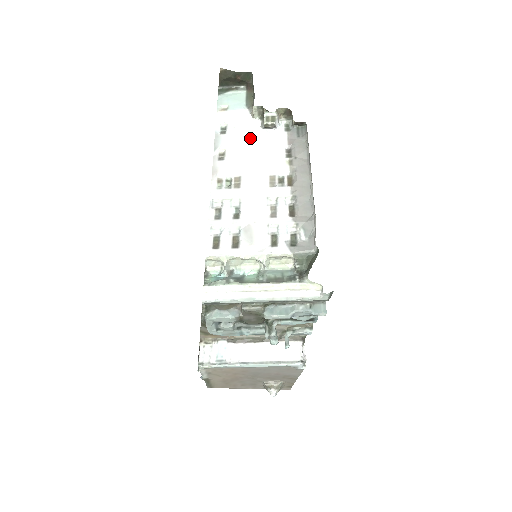
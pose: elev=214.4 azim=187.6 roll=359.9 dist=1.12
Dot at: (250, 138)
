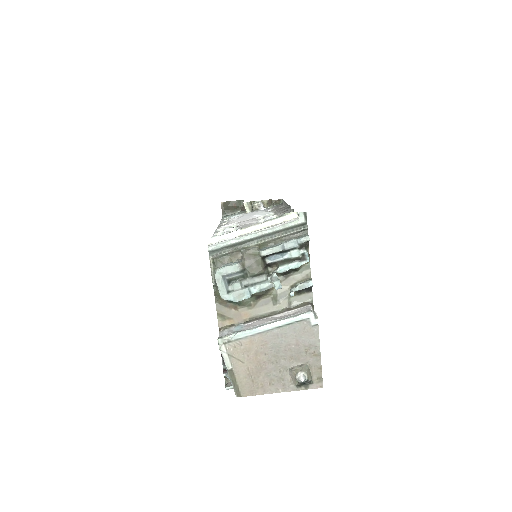
Dot at: occluded
